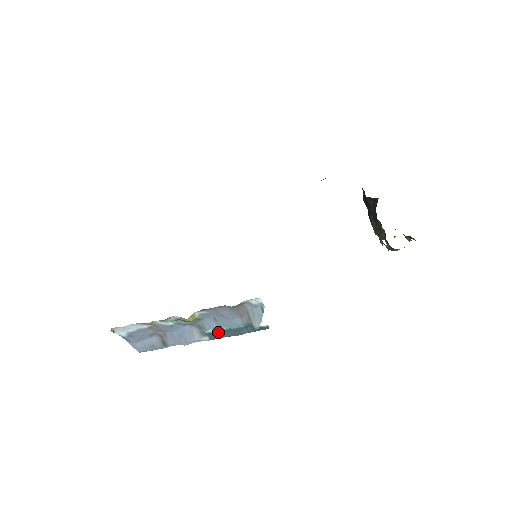
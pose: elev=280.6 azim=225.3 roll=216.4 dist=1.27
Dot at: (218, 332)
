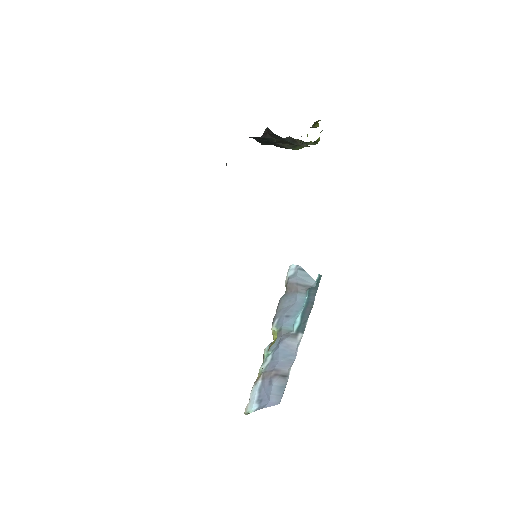
Dot at: (300, 322)
